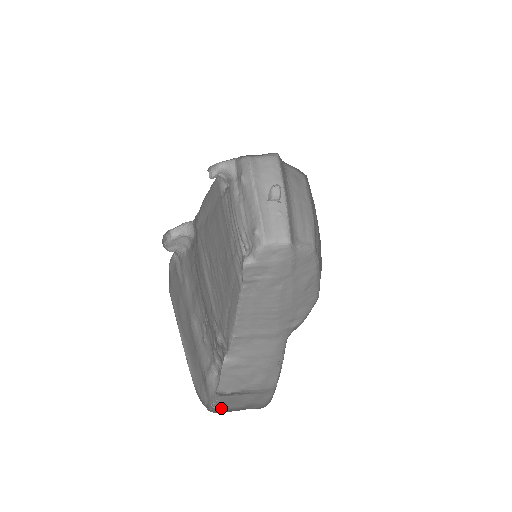
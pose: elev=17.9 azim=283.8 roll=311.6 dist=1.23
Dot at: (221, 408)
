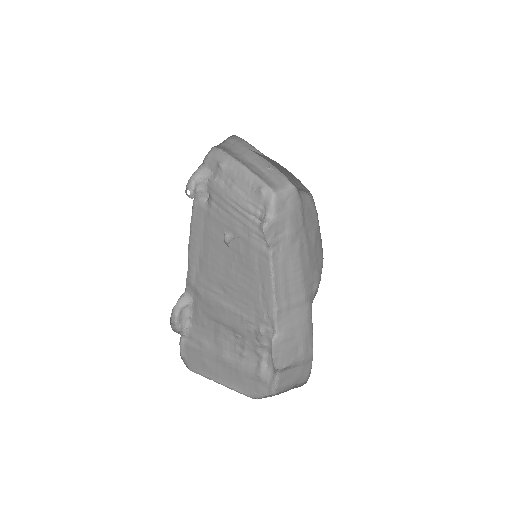
Dot at: (281, 387)
